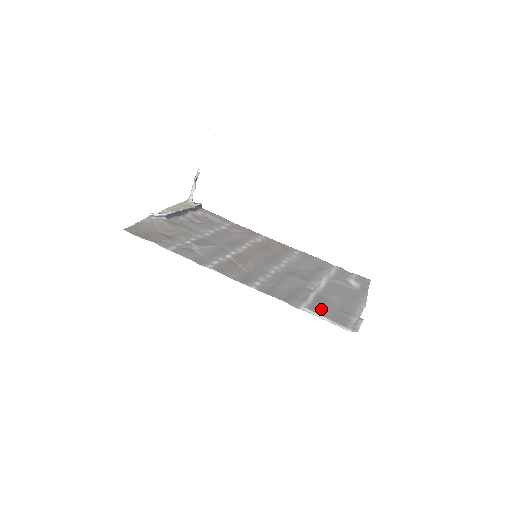
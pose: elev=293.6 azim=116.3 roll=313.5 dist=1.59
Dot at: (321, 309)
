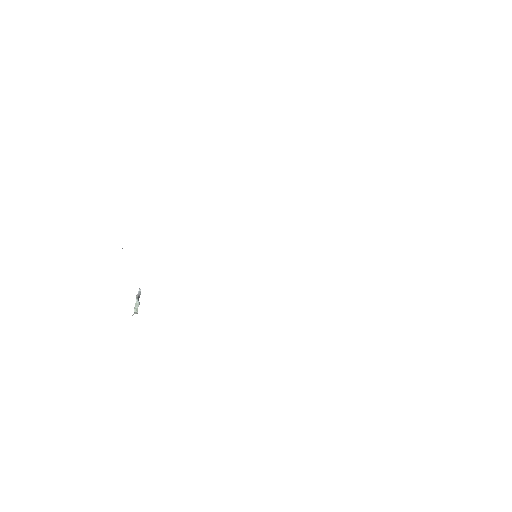
Dot at: occluded
